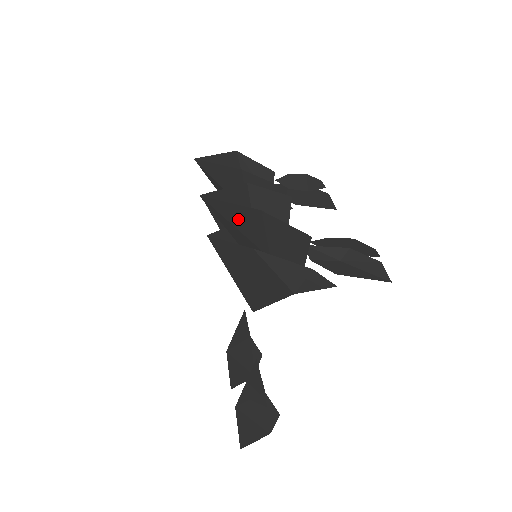
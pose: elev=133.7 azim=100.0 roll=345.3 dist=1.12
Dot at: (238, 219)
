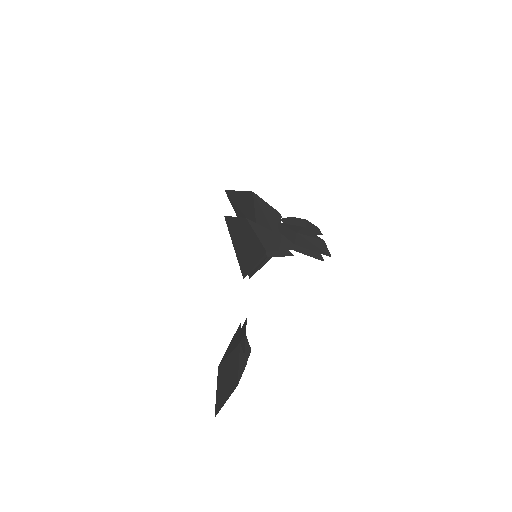
Dot at: (242, 202)
